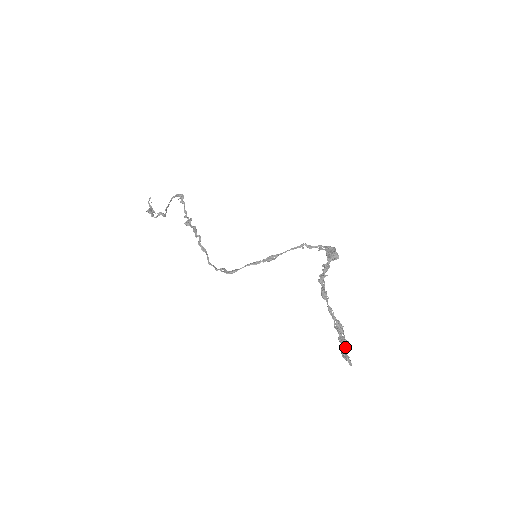
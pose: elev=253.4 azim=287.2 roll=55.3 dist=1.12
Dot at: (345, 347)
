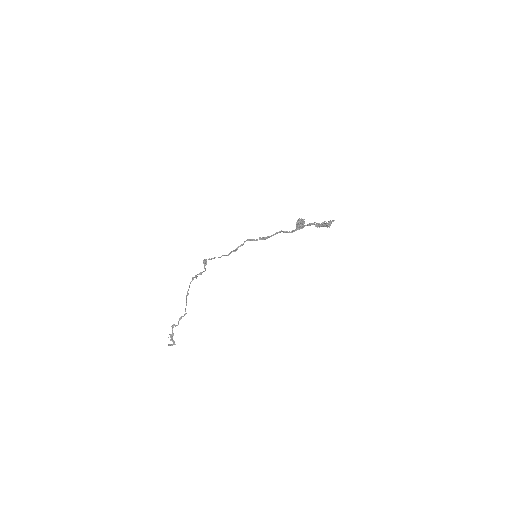
Dot at: (327, 223)
